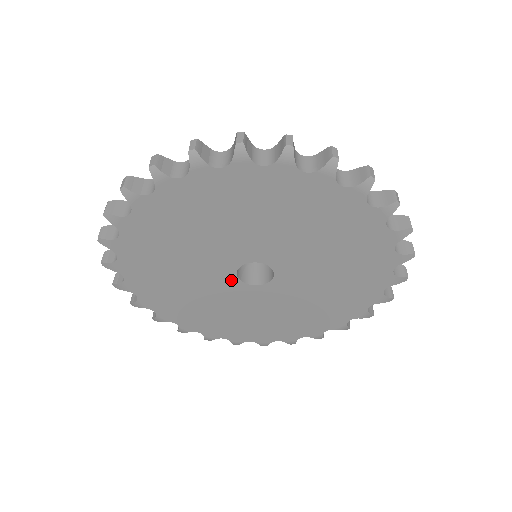
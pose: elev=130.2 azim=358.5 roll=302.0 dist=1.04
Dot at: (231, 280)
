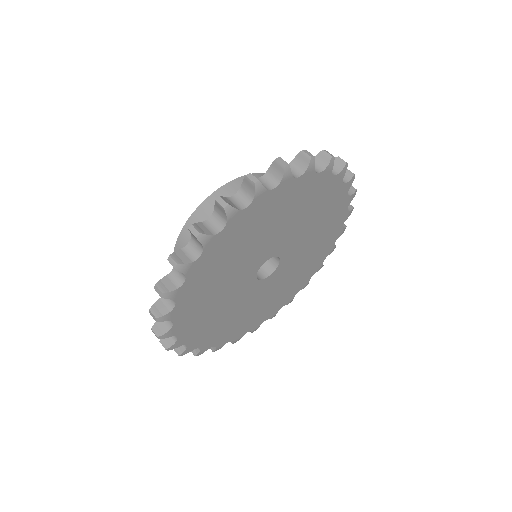
Dot at: (265, 282)
